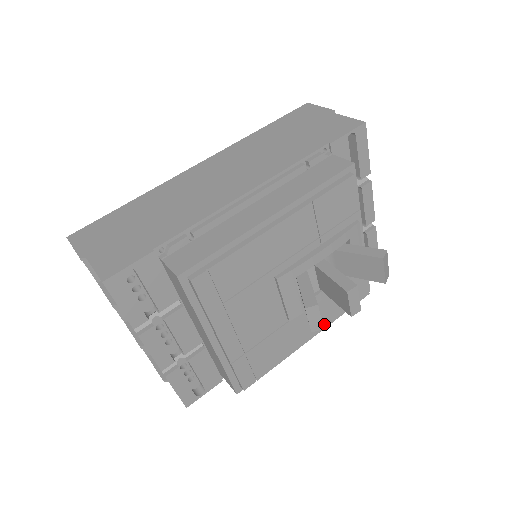
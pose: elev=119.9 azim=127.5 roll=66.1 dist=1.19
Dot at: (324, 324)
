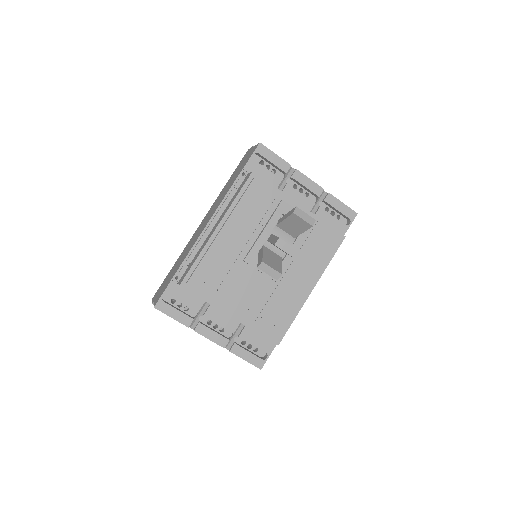
Dot at: (315, 274)
